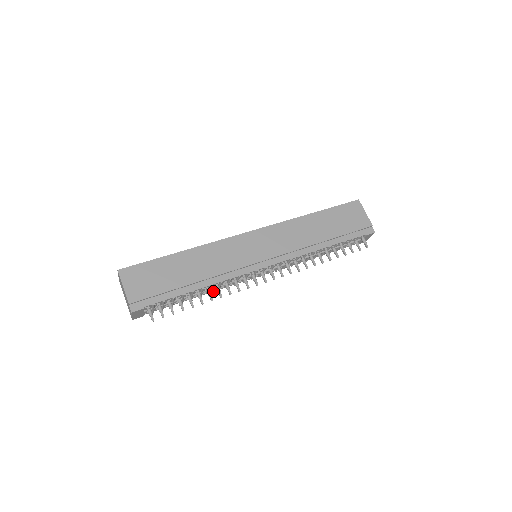
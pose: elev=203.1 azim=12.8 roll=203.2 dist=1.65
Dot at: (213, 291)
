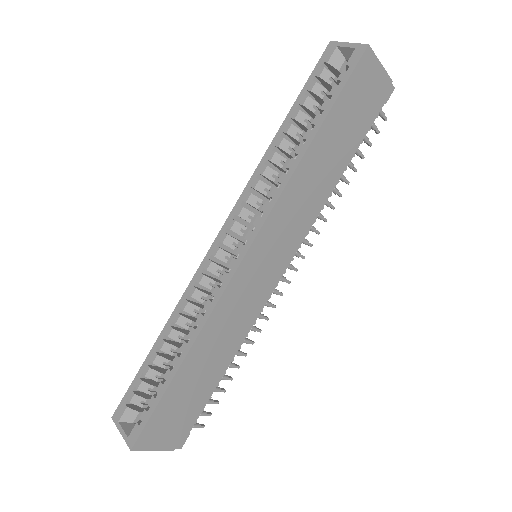
Dot at: occluded
